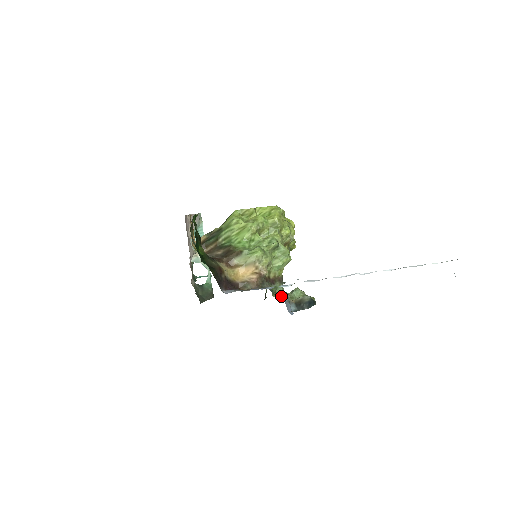
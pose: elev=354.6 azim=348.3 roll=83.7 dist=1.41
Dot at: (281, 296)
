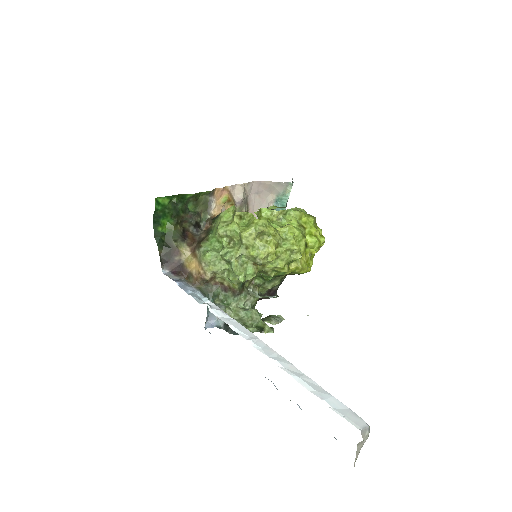
Dot at: occluded
